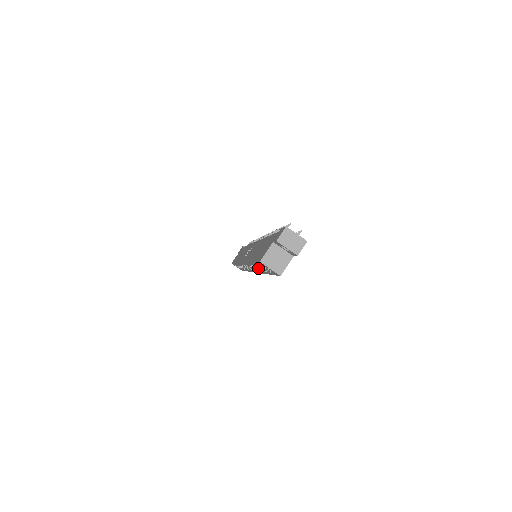
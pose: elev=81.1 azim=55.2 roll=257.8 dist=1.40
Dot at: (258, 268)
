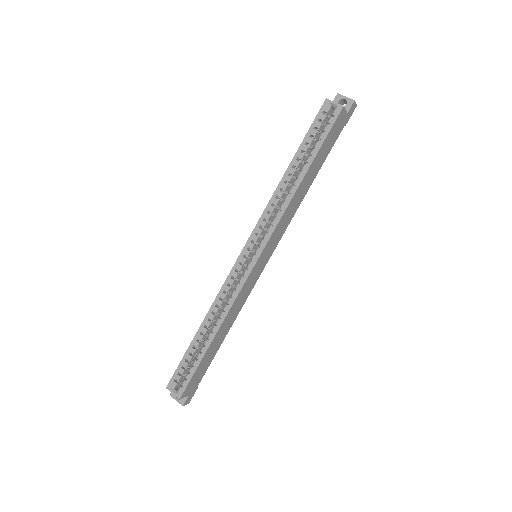
Dot at: (287, 194)
